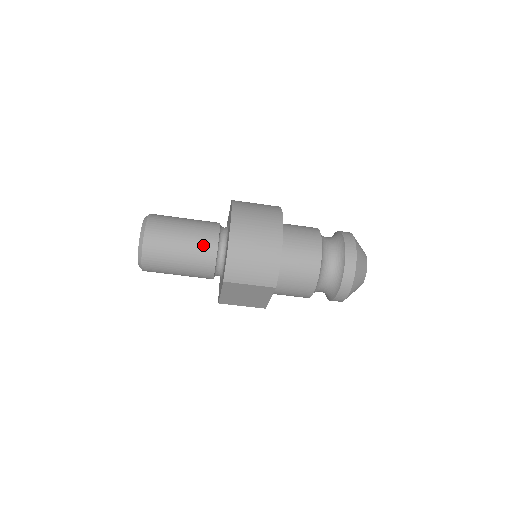
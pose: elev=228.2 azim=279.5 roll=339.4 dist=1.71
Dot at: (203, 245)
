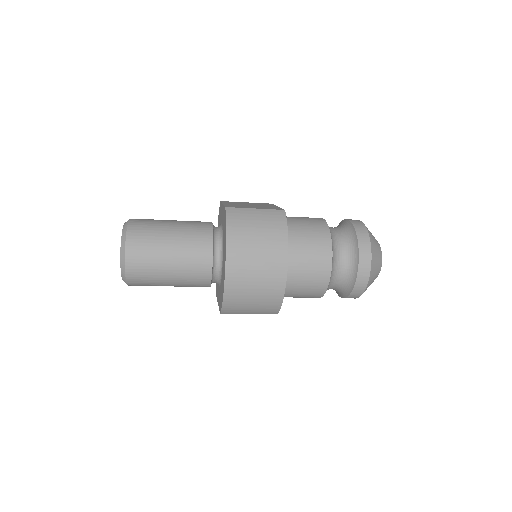
Dot at: (195, 272)
